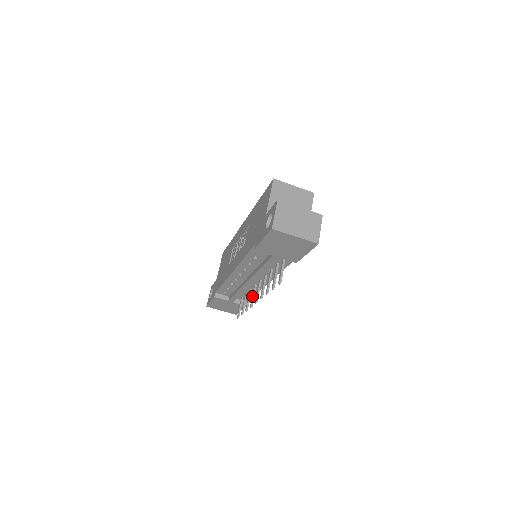
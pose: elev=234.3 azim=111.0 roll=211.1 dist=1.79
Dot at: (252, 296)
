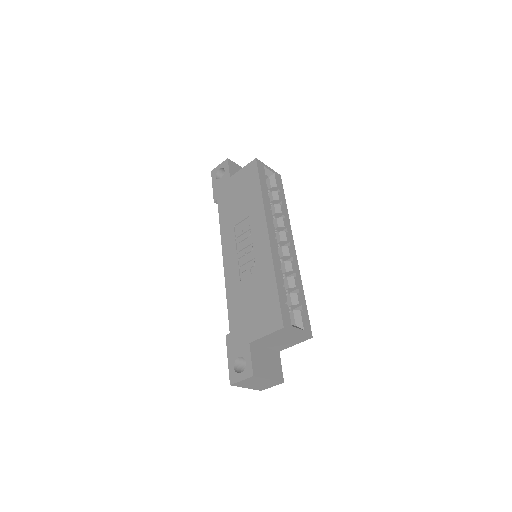
Dot at: occluded
